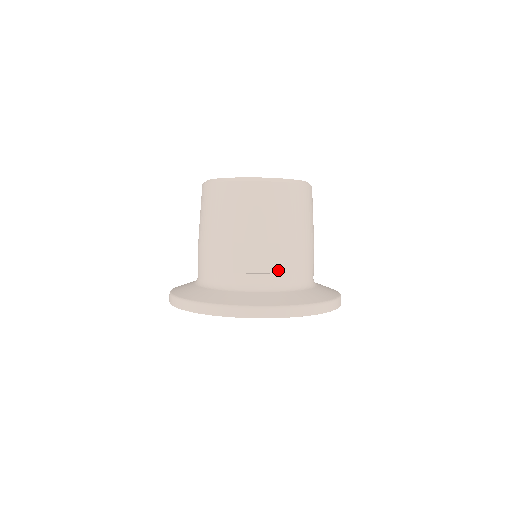
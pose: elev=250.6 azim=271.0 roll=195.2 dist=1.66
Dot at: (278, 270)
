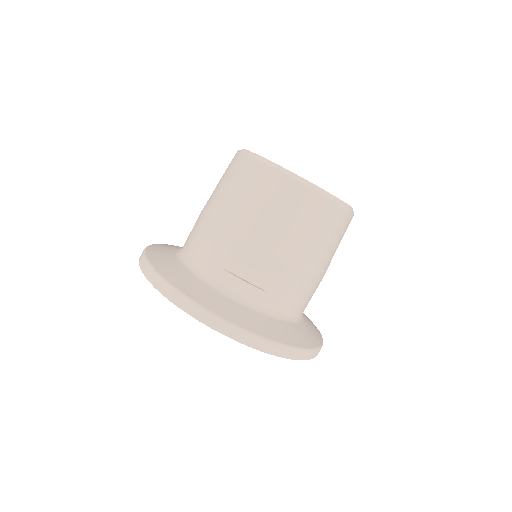
Dot at: (271, 289)
